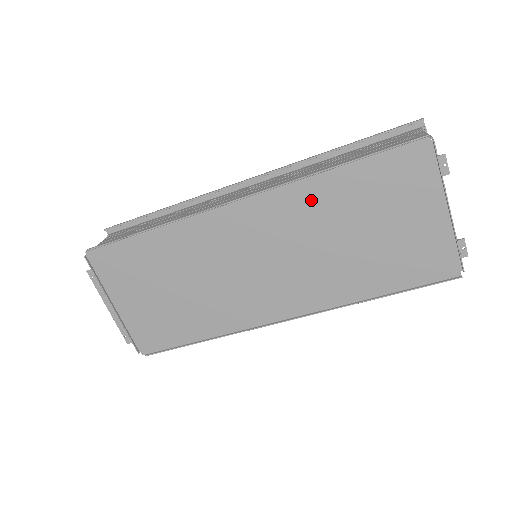
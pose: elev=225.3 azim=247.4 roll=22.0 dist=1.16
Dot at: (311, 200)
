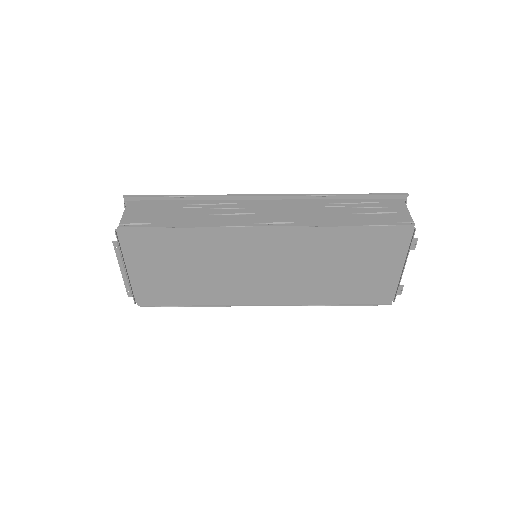
Dot at: (319, 240)
